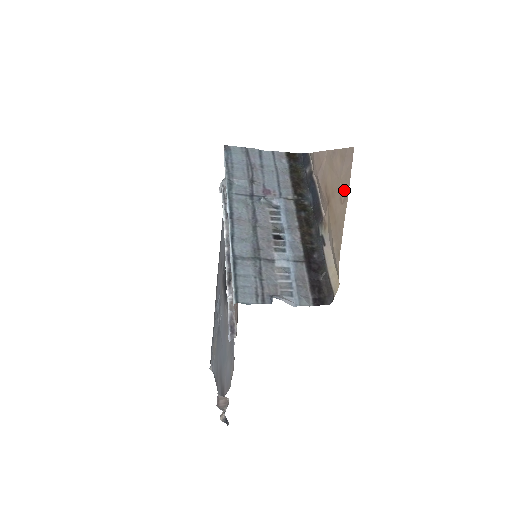
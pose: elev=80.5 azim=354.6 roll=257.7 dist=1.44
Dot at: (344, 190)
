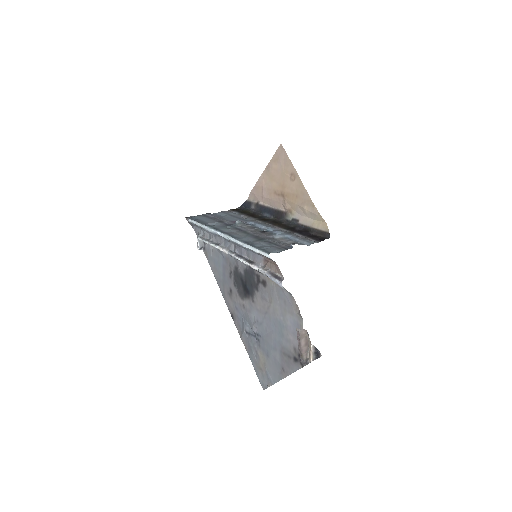
Dot at: (290, 172)
